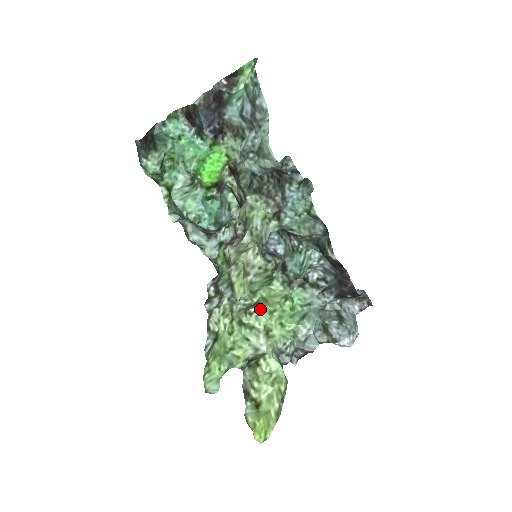
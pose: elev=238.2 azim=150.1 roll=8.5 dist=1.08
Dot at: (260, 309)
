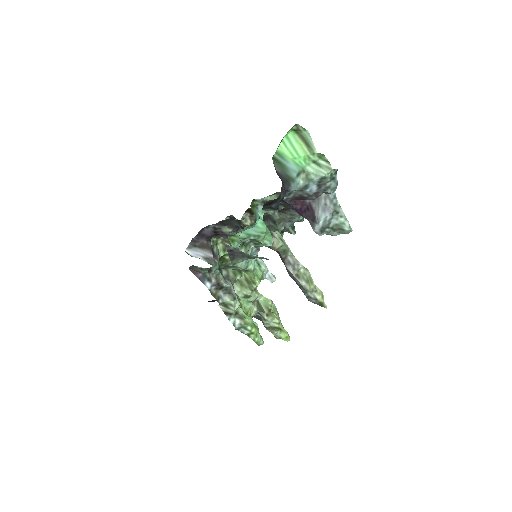
Dot at: (254, 282)
